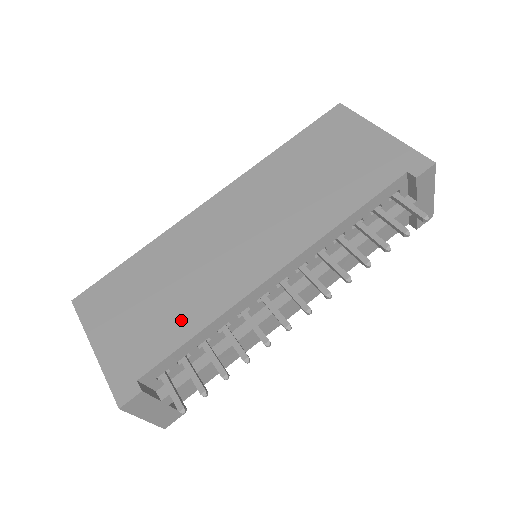
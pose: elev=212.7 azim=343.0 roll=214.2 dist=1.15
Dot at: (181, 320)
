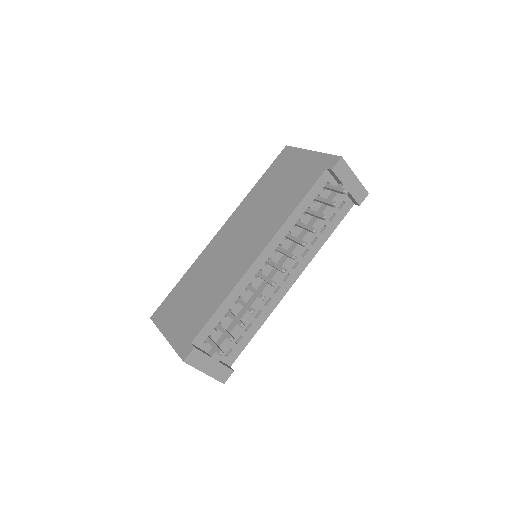
Dot at: (211, 302)
